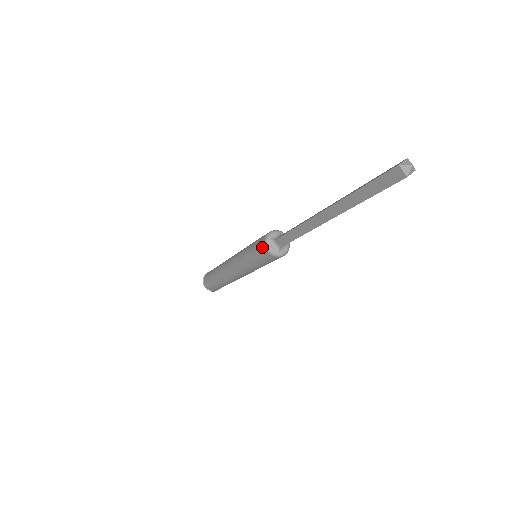
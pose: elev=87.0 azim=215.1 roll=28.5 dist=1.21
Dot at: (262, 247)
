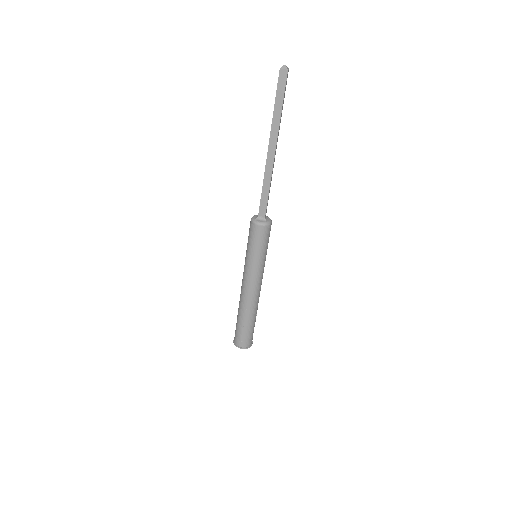
Dot at: (255, 228)
